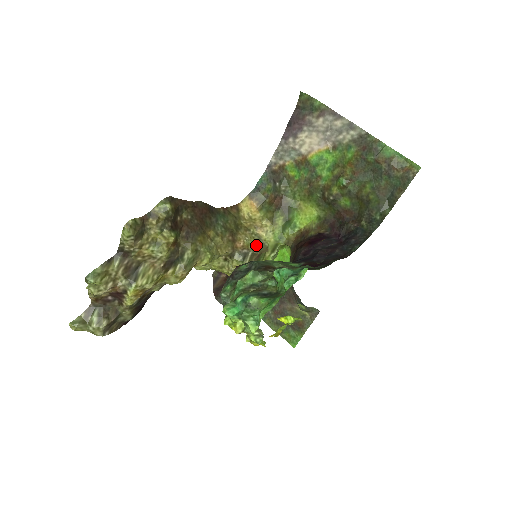
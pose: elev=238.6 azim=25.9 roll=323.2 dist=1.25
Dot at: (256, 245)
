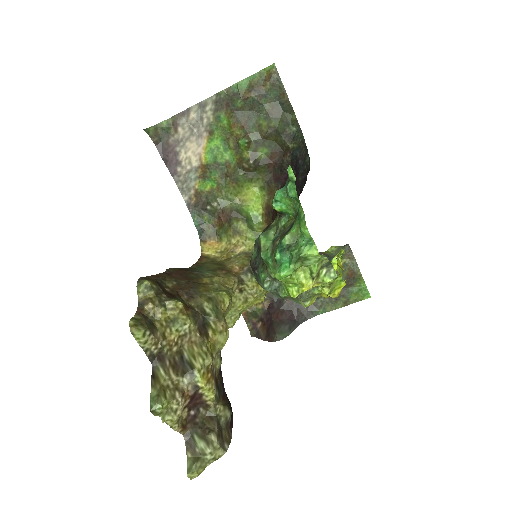
Dot at: (248, 258)
